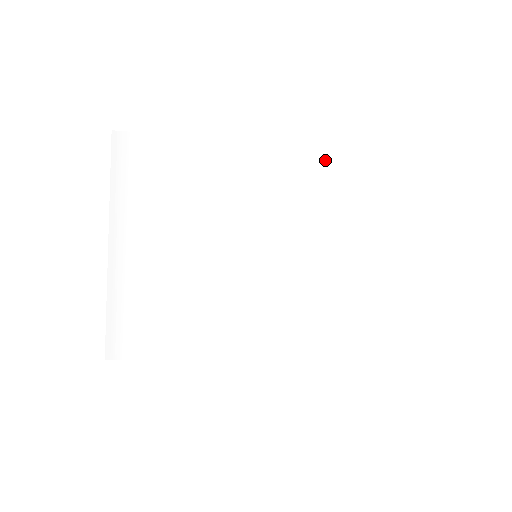
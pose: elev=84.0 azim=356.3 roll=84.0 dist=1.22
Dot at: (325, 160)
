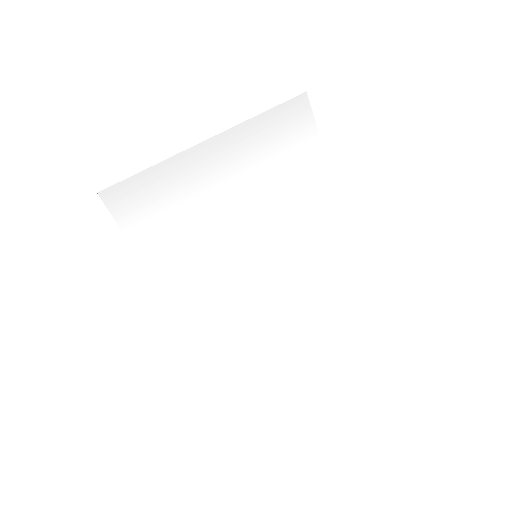
Dot at: (347, 258)
